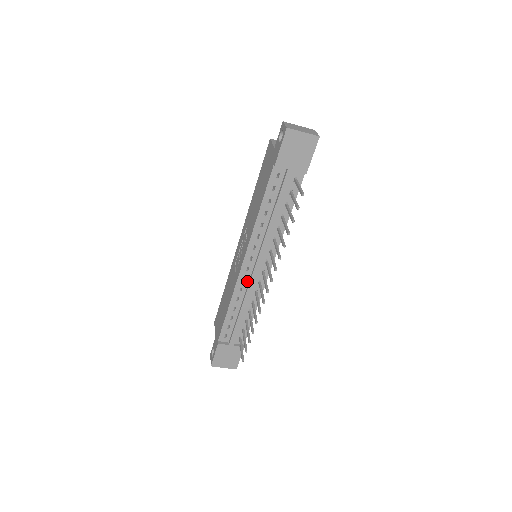
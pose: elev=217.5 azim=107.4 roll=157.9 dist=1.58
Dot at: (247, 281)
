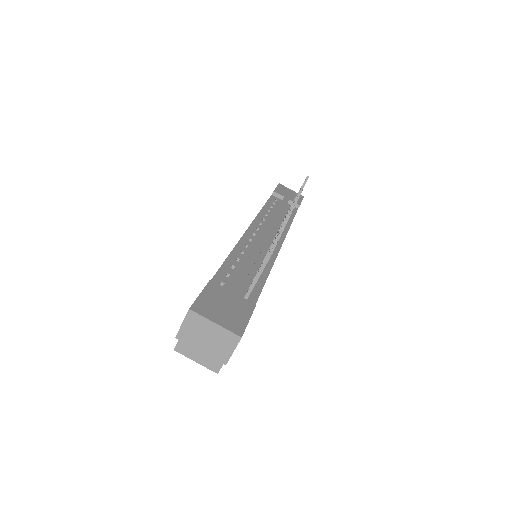
Dot at: (254, 243)
